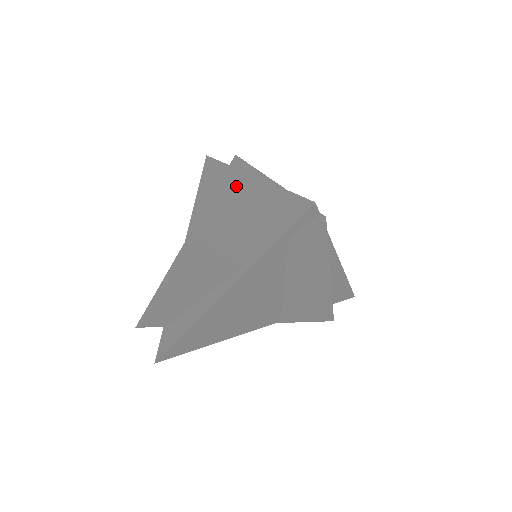
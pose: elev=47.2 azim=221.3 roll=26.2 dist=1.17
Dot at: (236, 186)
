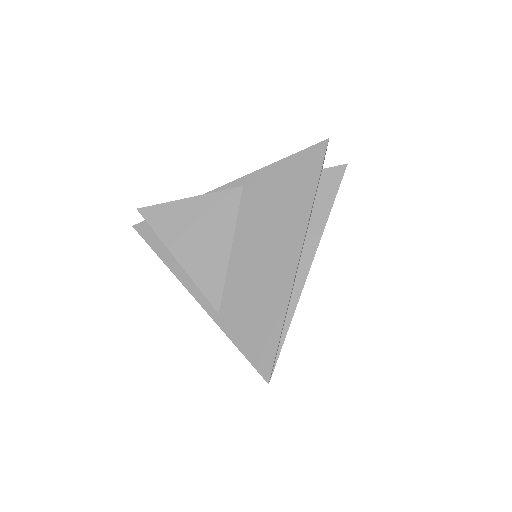
Dot at: (287, 245)
